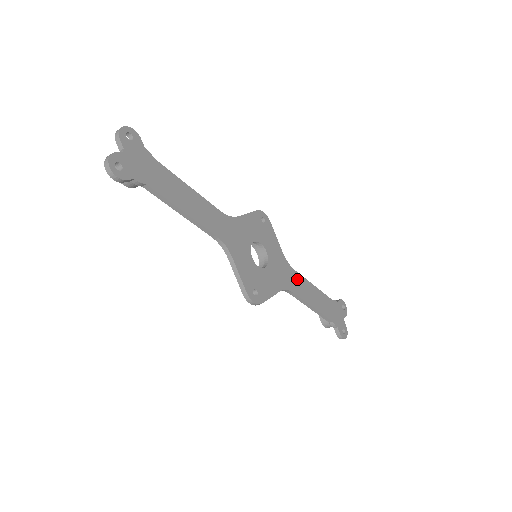
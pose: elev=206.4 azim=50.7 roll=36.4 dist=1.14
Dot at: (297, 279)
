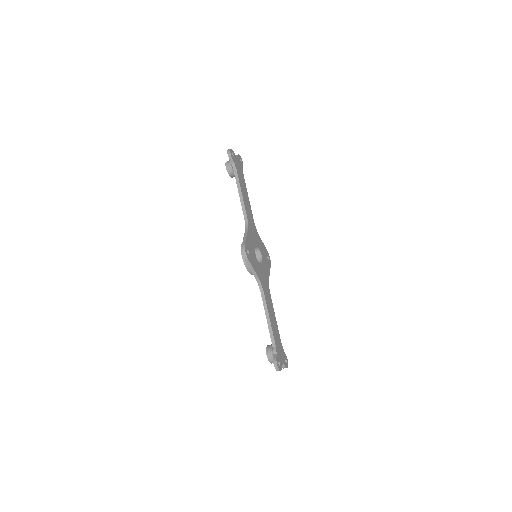
Dot at: (269, 296)
